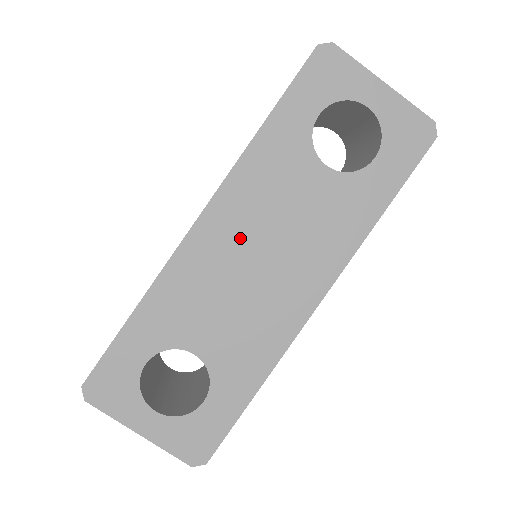
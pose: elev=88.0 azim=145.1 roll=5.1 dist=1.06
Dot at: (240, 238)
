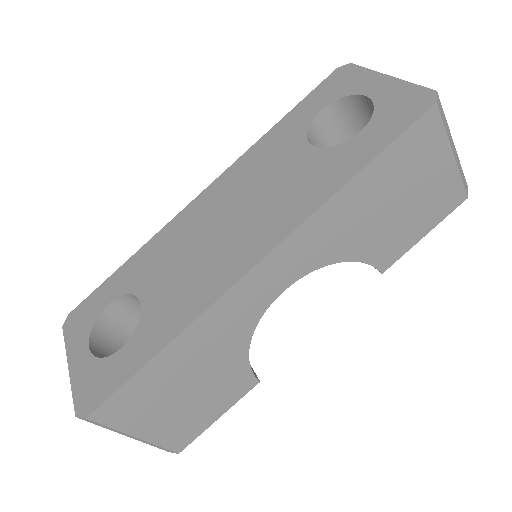
Dot at: (220, 206)
